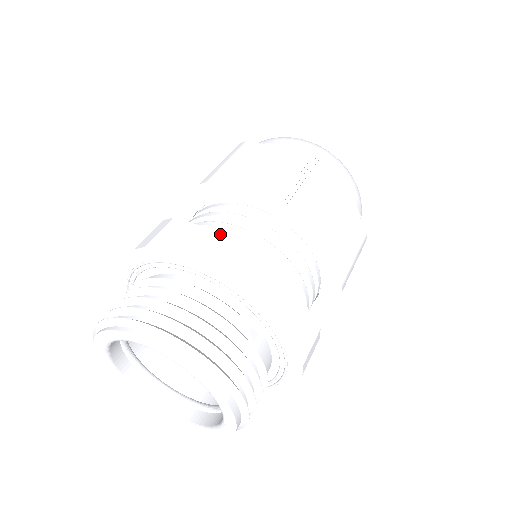
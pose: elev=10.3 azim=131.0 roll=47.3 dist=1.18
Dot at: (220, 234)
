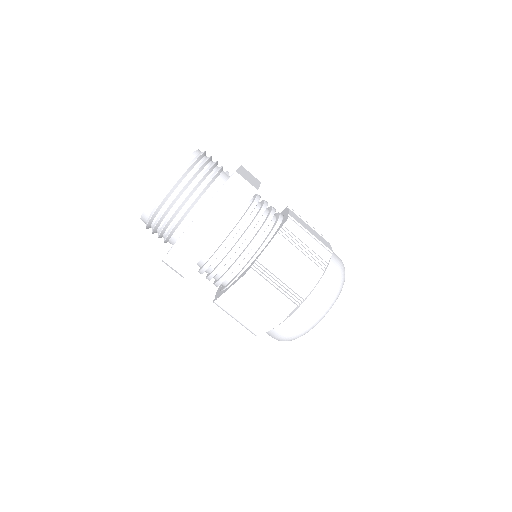
Dot at: occluded
